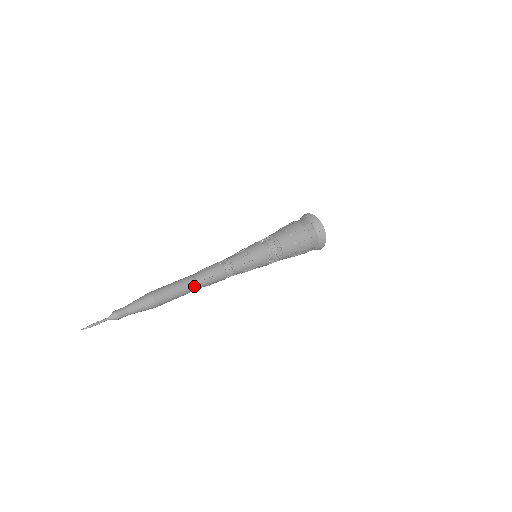
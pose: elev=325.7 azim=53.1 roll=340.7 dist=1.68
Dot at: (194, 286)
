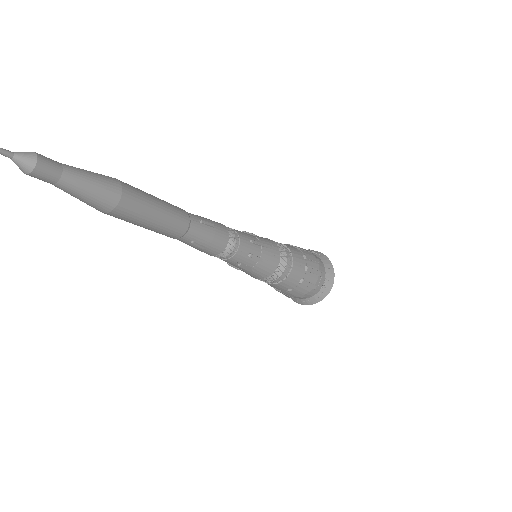
Dot at: (185, 218)
